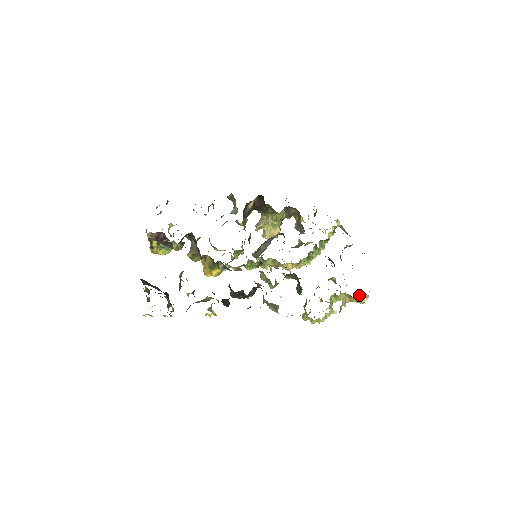
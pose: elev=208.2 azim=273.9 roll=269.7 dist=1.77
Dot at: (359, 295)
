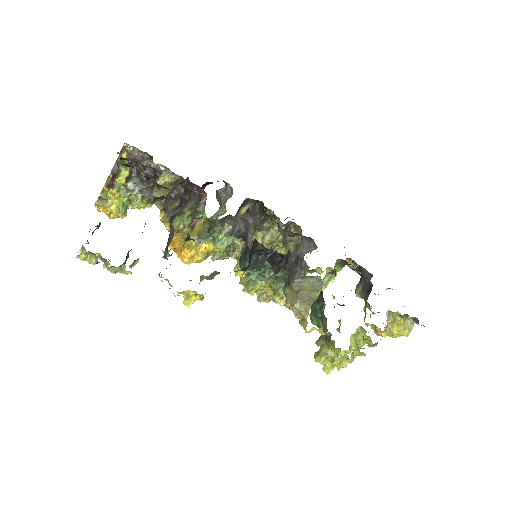
Dot at: occluded
